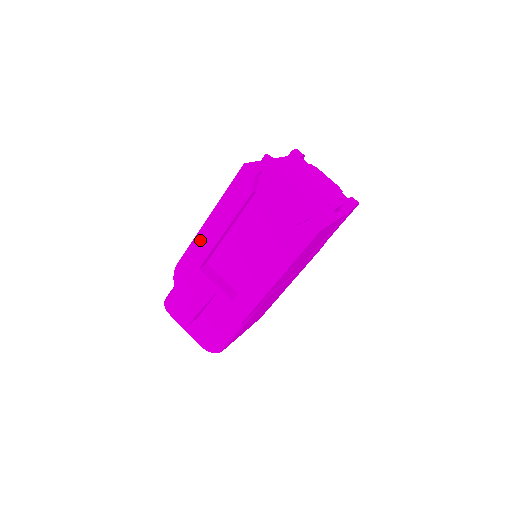
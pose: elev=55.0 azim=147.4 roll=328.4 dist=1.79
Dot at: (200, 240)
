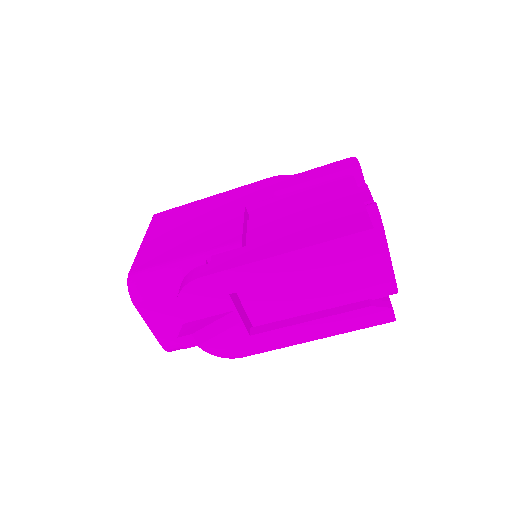
Dot at: (253, 270)
